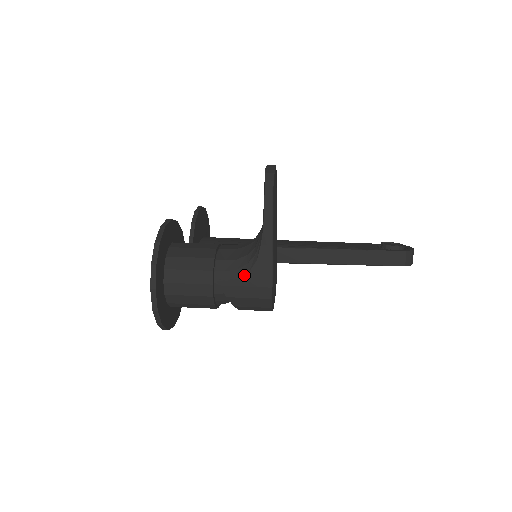
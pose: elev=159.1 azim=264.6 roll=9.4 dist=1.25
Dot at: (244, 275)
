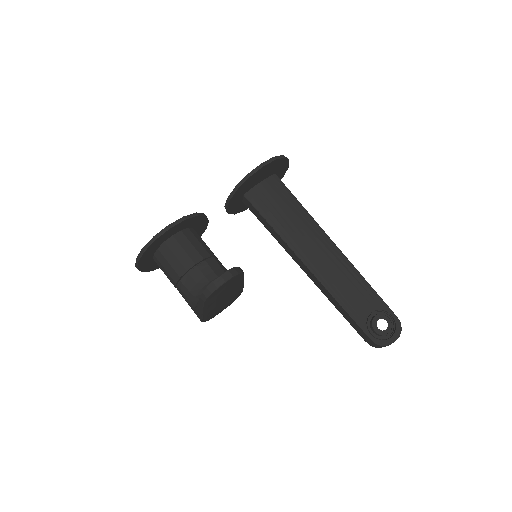
Dot at: (189, 303)
